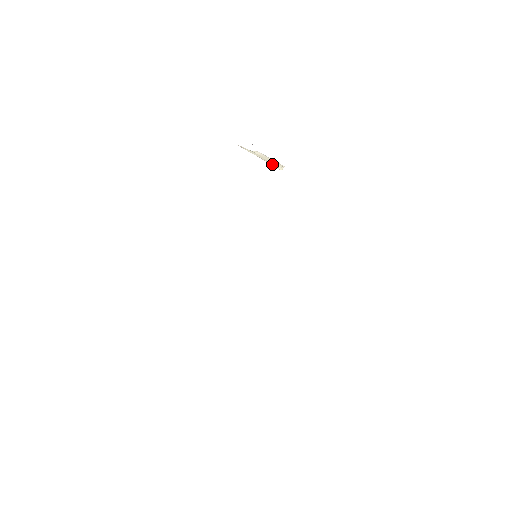
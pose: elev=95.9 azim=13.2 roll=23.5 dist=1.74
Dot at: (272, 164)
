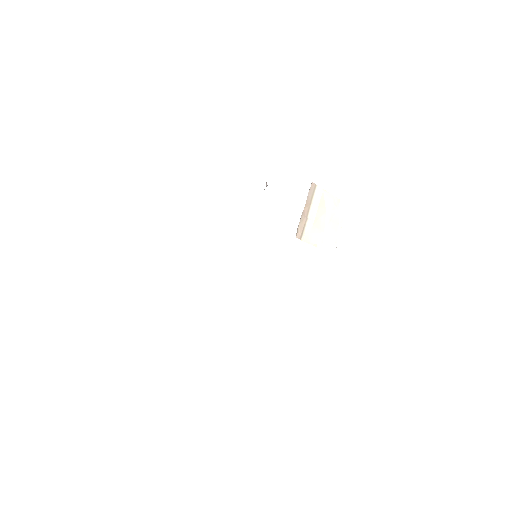
Dot at: (315, 235)
